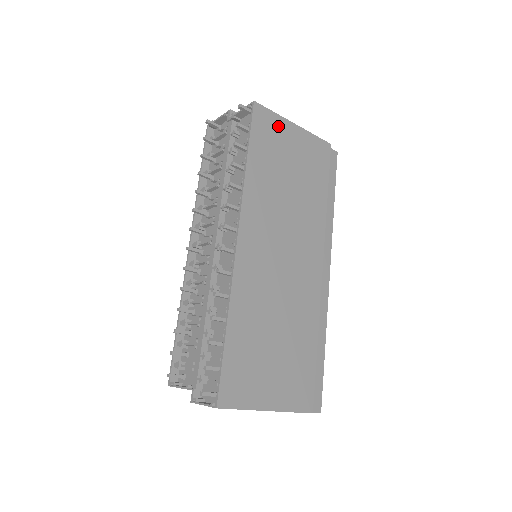
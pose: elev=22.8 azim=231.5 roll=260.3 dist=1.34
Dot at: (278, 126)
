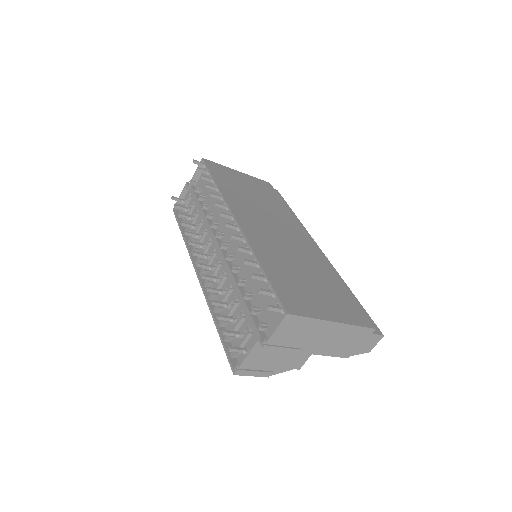
Dot at: (226, 170)
